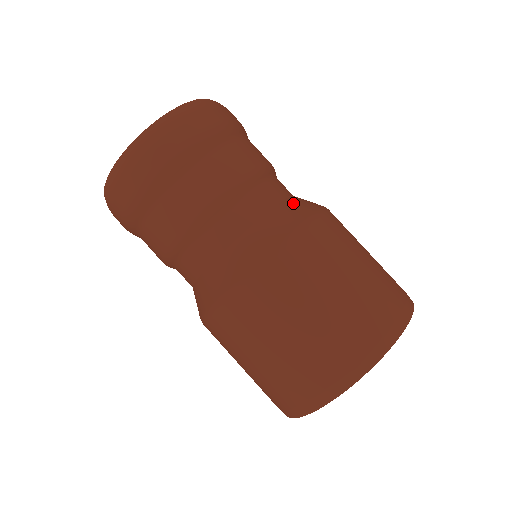
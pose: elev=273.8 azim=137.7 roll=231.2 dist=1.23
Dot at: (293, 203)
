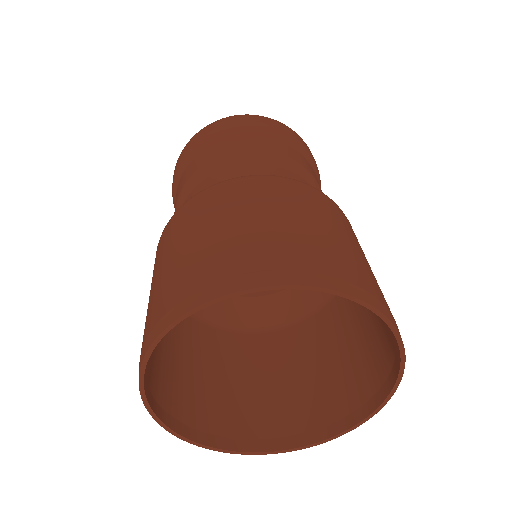
Dot at: occluded
